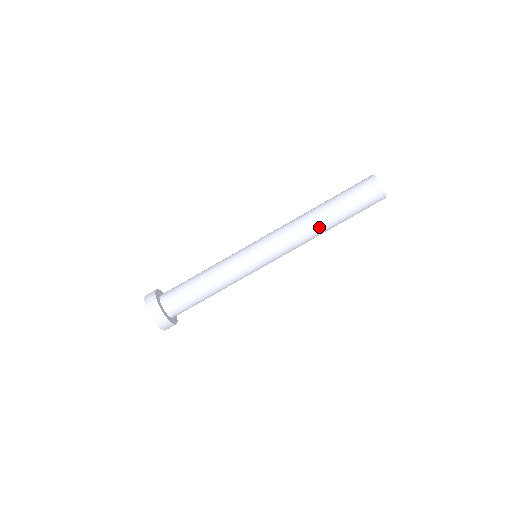
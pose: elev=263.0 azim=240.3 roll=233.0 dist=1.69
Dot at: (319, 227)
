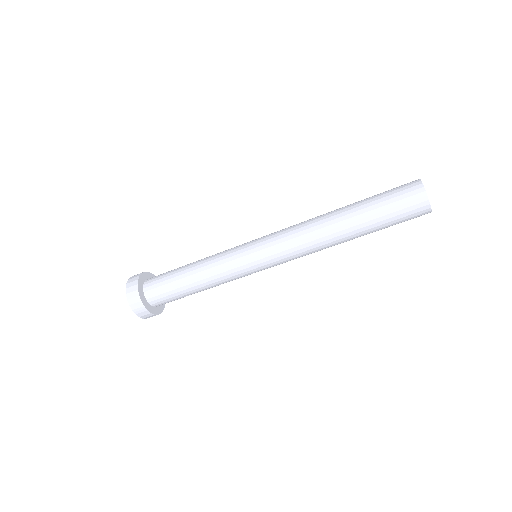
Dot at: (333, 233)
